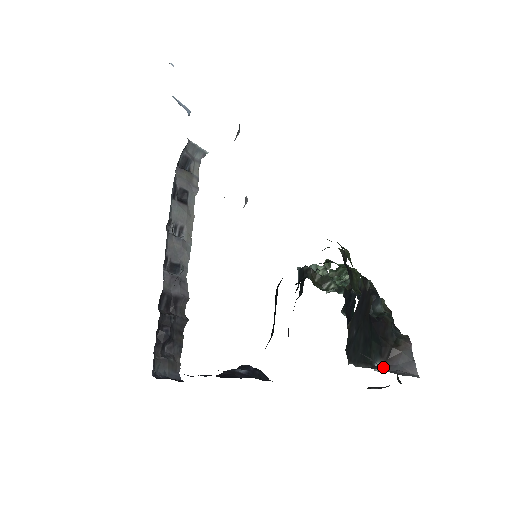
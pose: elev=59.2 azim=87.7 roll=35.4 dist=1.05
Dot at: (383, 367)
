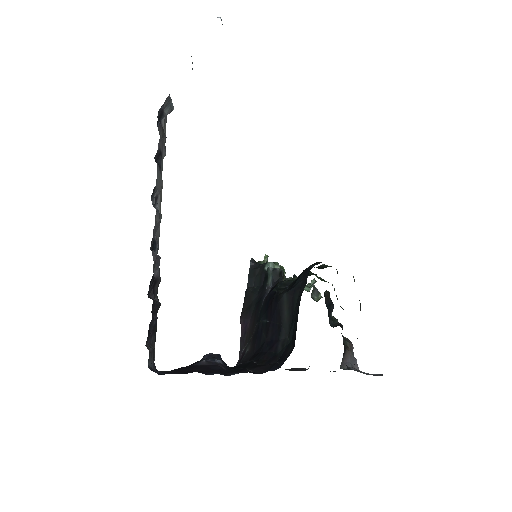
Dot at: (342, 364)
